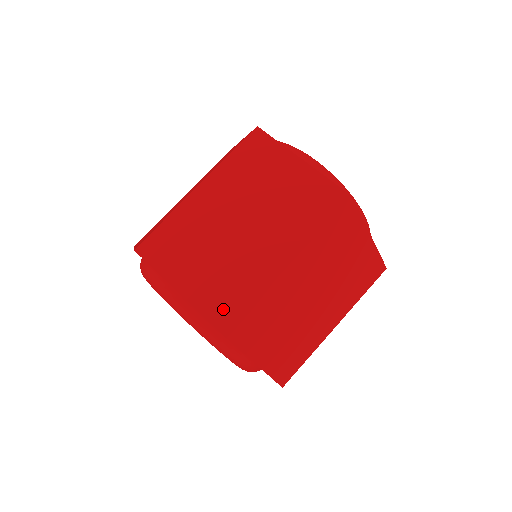
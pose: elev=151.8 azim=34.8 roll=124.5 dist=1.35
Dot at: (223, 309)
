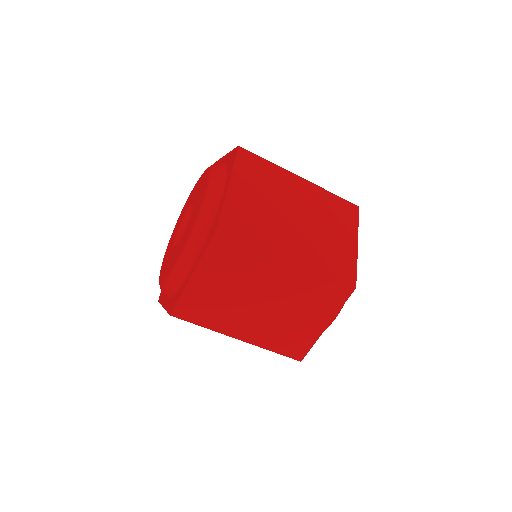
Dot at: occluded
